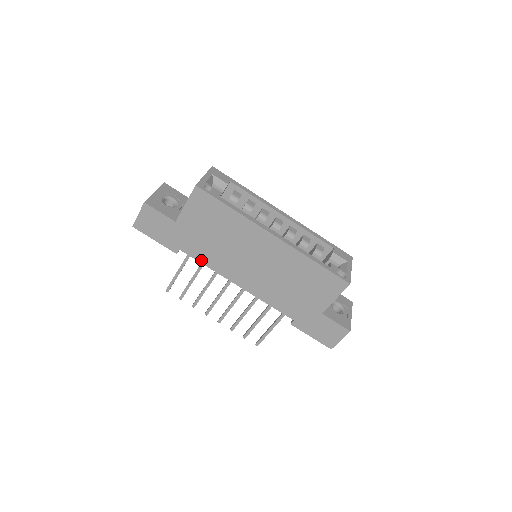
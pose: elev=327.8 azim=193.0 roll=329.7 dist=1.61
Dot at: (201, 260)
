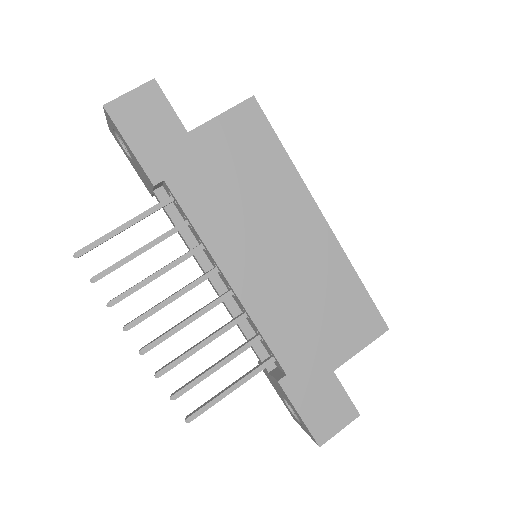
Dot at: (191, 213)
